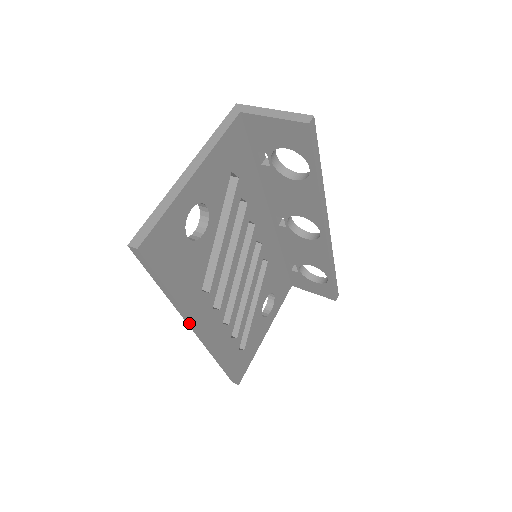
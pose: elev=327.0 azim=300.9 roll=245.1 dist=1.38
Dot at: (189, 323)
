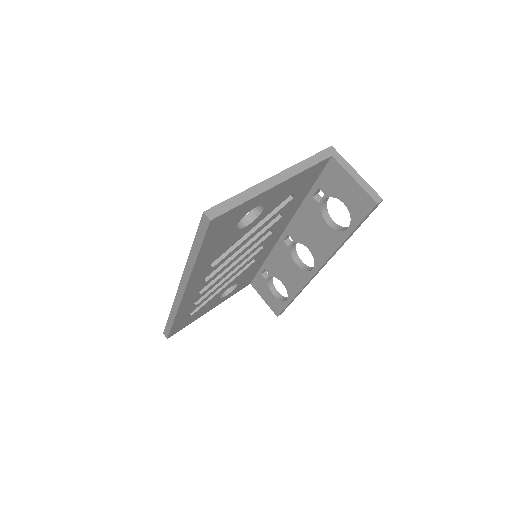
Dot at: (183, 281)
